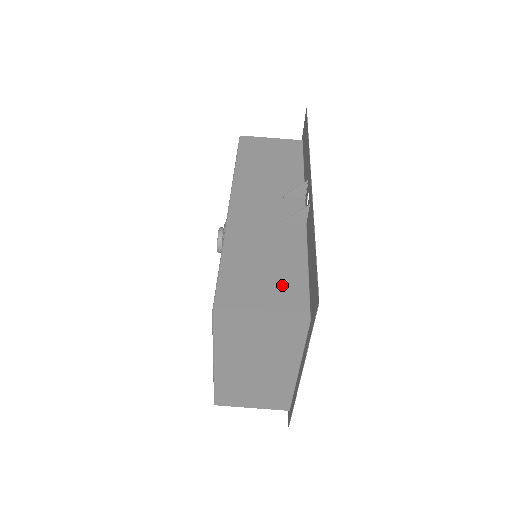
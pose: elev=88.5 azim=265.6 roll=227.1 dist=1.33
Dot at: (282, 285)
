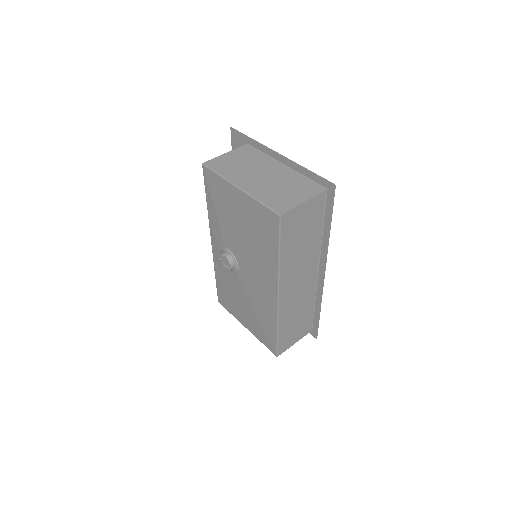
Dot at: occluded
